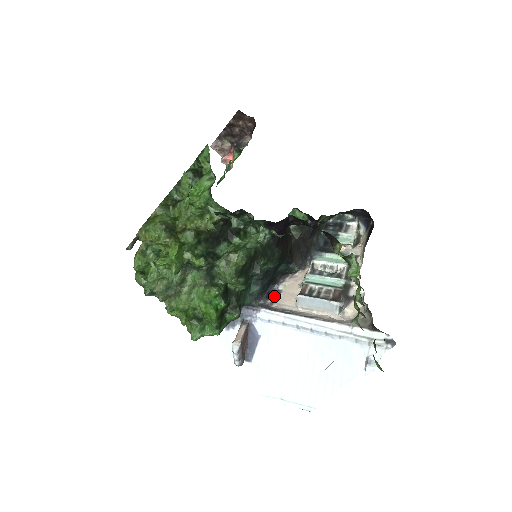
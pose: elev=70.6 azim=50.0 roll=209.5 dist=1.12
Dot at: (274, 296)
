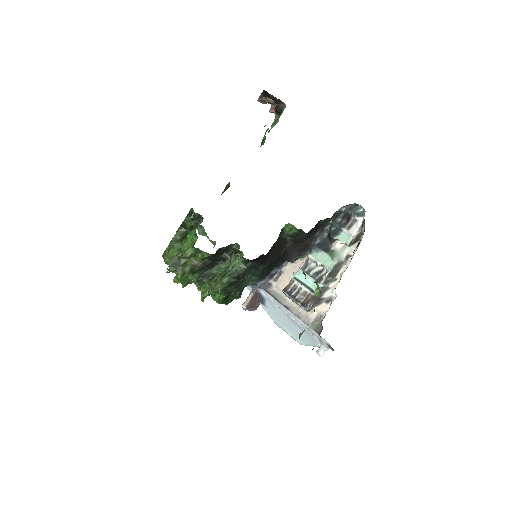
Dot at: (275, 277)
